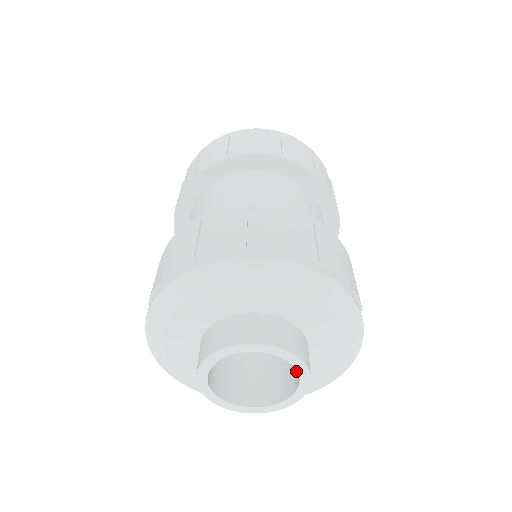
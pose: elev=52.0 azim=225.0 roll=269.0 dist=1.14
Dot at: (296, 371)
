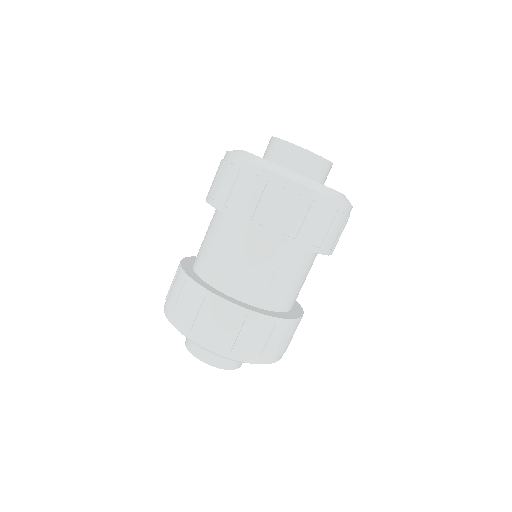
Dot at: occluded
